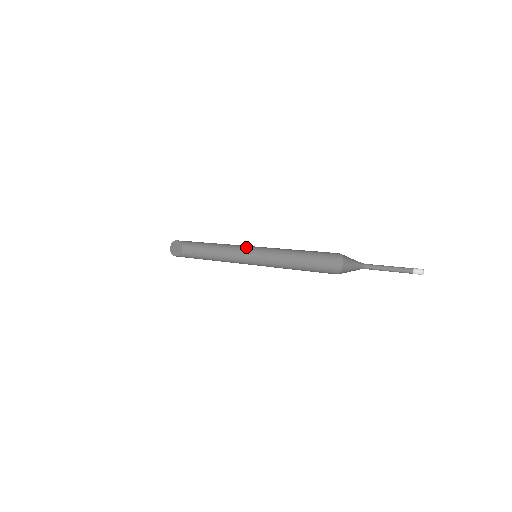
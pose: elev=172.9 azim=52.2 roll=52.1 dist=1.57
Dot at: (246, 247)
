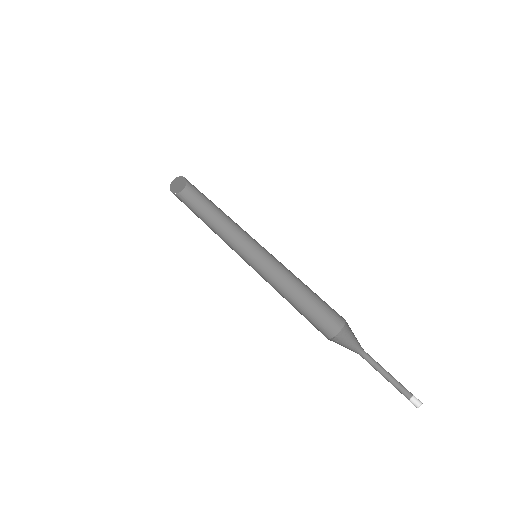
Dot at: occluded
